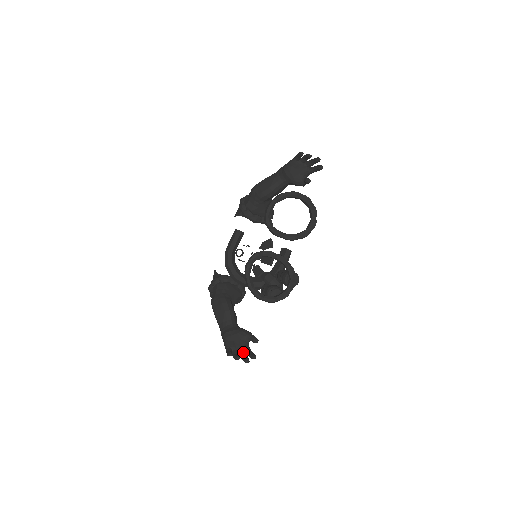
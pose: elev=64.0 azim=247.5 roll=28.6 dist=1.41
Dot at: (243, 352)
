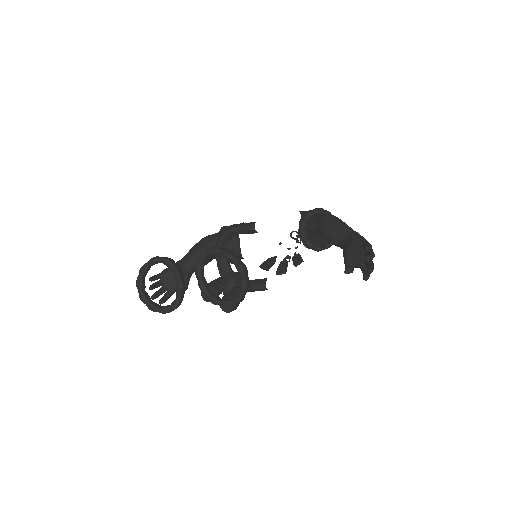
Dot at: (164, 290)
